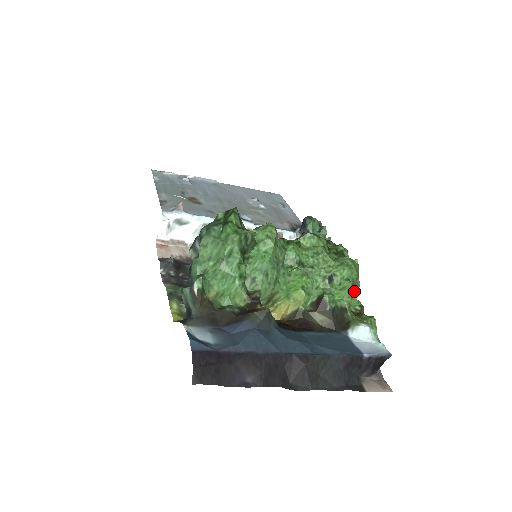
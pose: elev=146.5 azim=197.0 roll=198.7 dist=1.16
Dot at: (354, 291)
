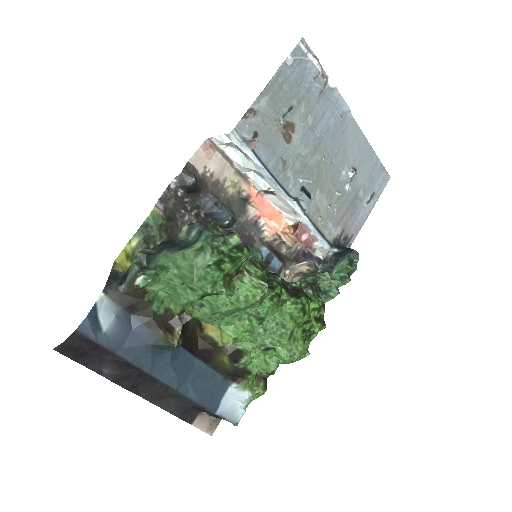
Dot at: occluded
